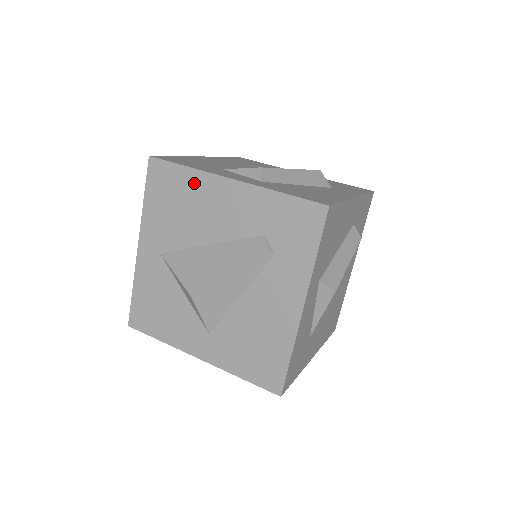
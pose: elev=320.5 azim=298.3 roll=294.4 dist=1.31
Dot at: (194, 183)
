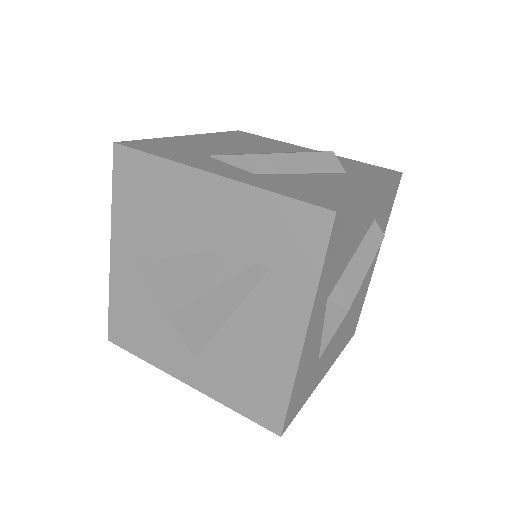
Dot at: (167, 177)
